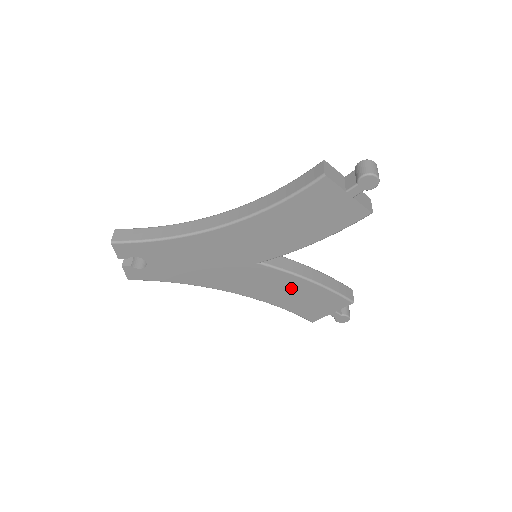
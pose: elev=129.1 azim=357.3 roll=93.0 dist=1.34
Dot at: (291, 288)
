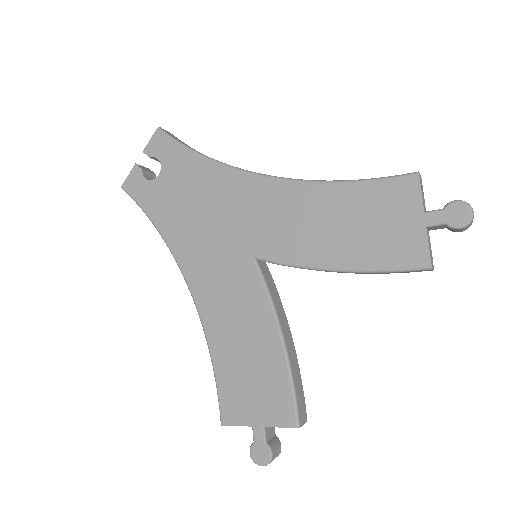
Dot at: (251, 331)
